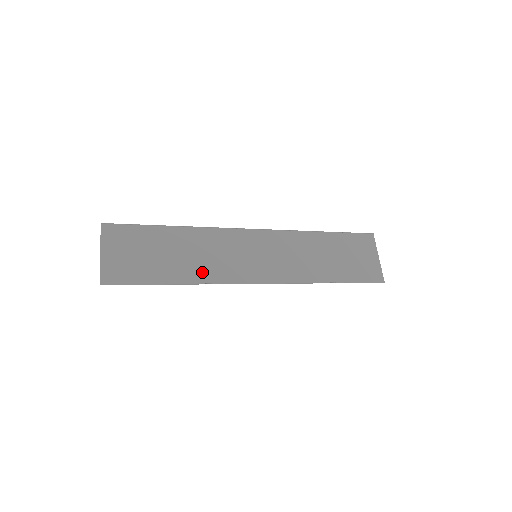
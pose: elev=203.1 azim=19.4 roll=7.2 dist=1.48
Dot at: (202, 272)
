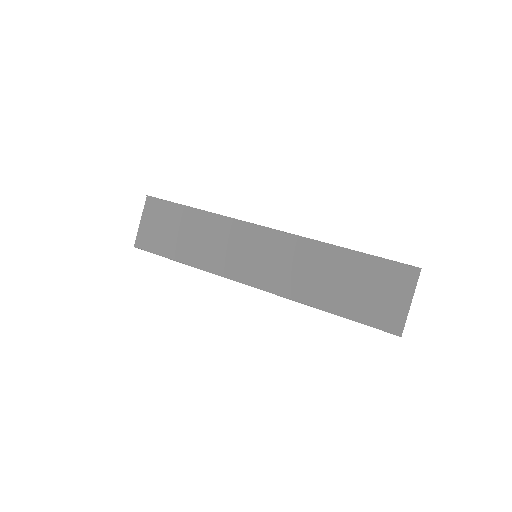
Dot at: (203, 258)
